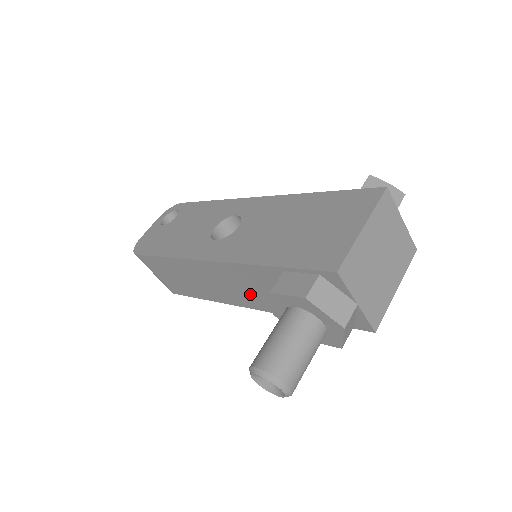
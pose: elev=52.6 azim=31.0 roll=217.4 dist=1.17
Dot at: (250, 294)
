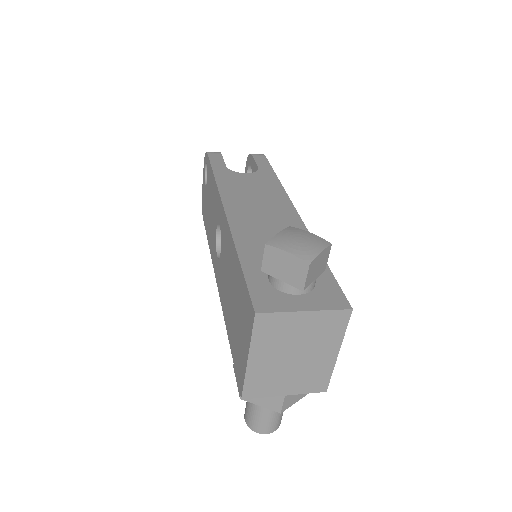
Dot at: occluded
